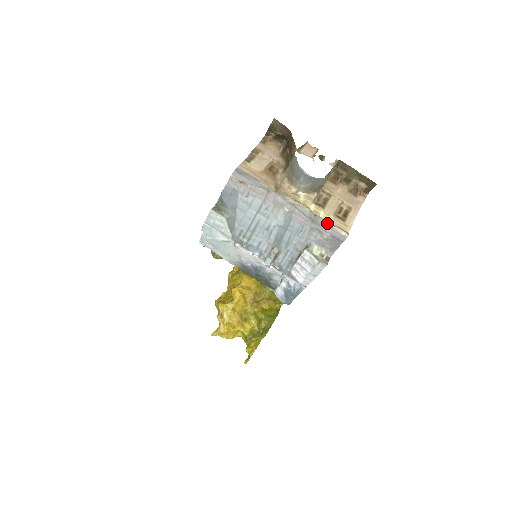
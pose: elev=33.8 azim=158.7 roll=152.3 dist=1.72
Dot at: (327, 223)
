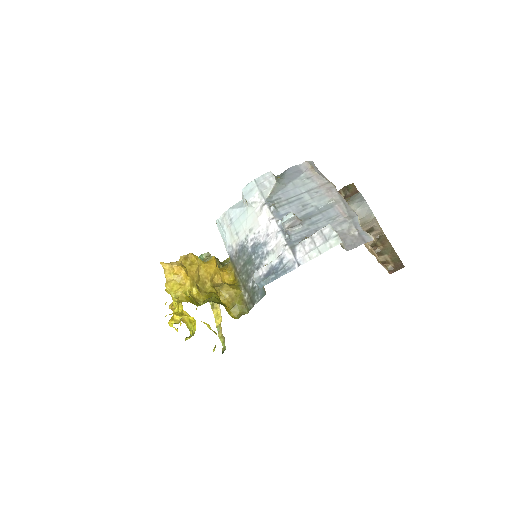
Dot at: (360, 226)
